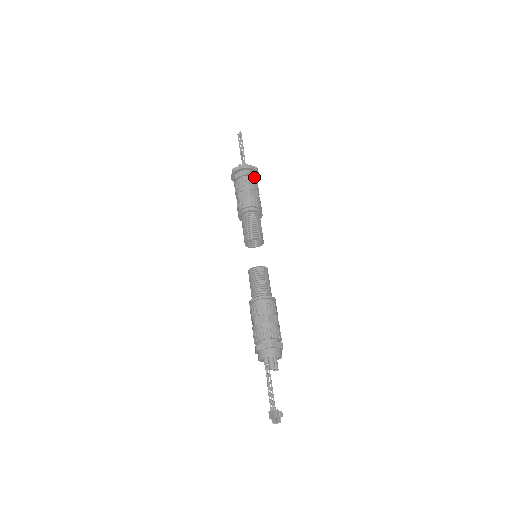
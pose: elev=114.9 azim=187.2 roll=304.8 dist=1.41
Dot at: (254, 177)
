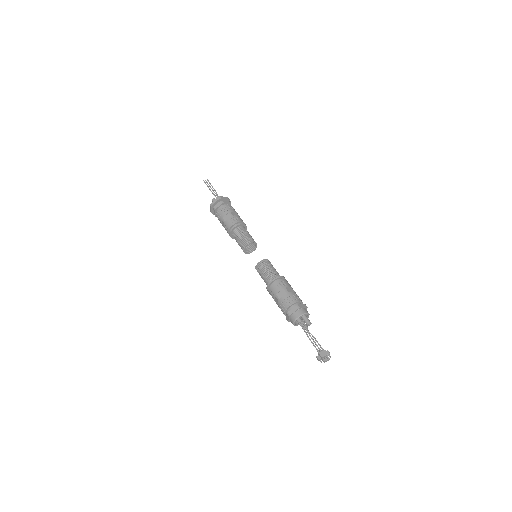
Dot at: occluded
